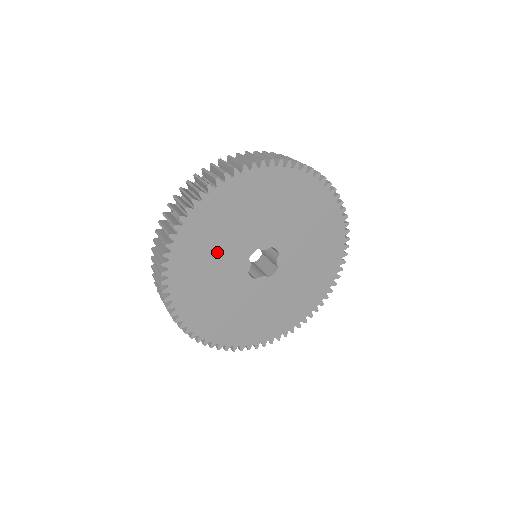
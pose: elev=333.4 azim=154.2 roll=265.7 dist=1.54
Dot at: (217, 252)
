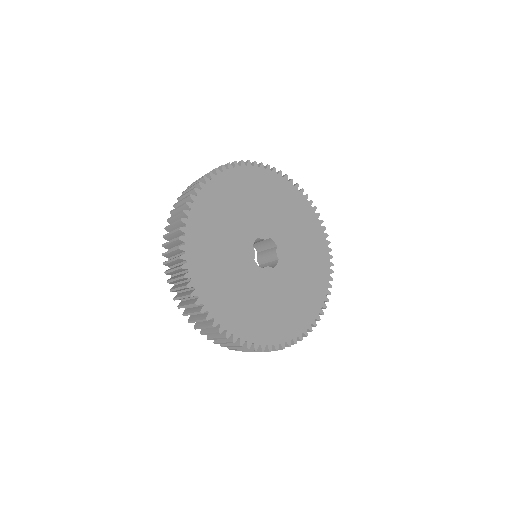
Dot at: (225, 234)
